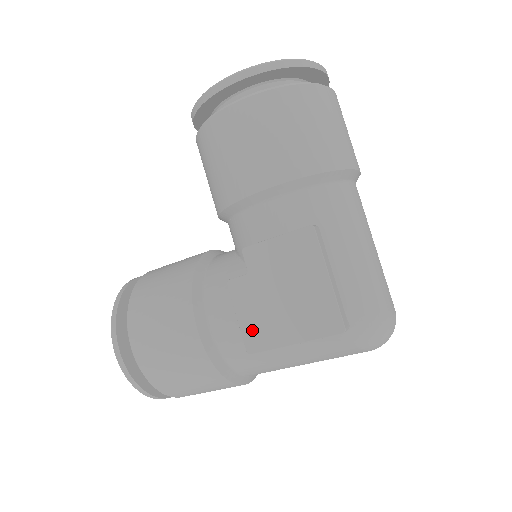
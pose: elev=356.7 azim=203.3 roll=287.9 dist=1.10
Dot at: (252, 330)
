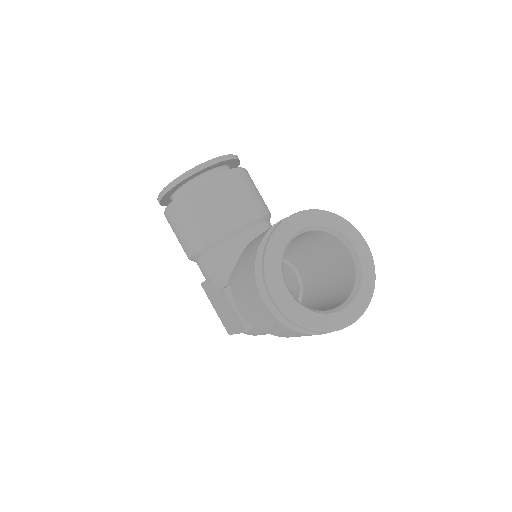
Dot at: (207, 288)
